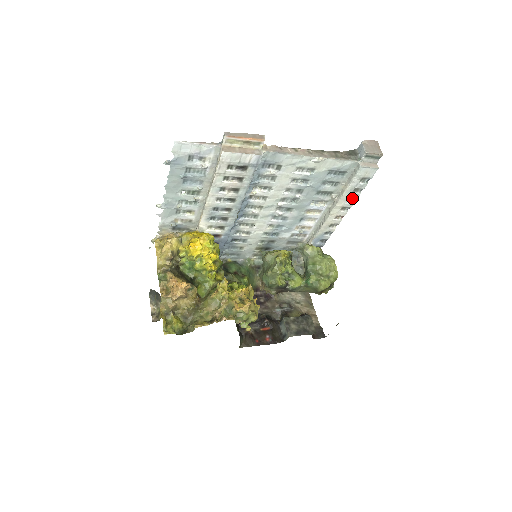
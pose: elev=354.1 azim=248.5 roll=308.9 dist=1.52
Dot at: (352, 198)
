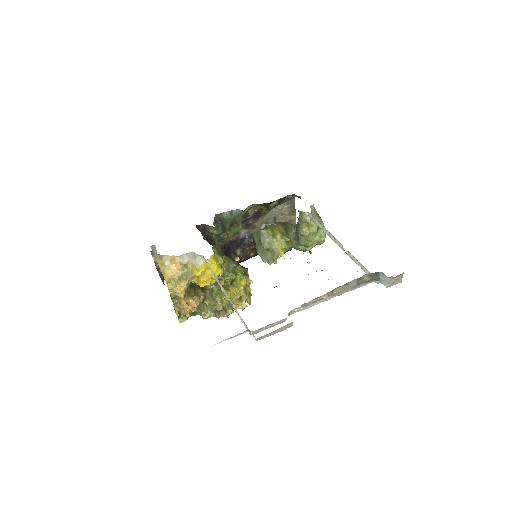
Dot at: occluded
